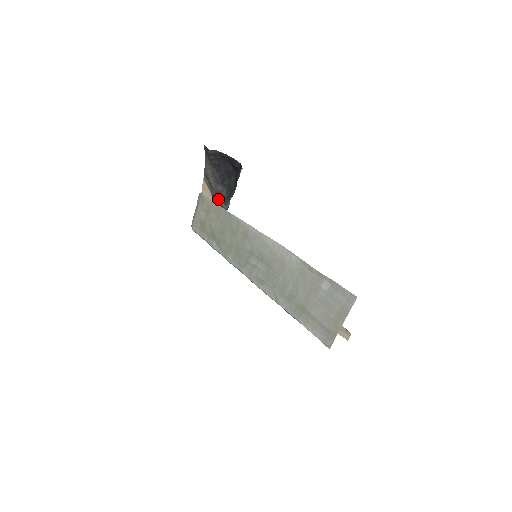
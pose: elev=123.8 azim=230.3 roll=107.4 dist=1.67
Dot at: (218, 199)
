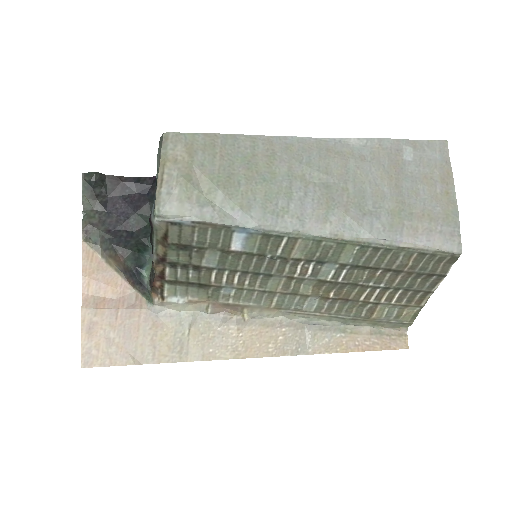
Dot at: (129, 248)
